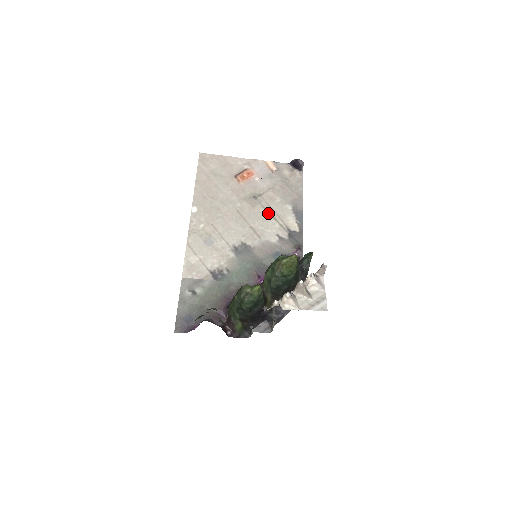
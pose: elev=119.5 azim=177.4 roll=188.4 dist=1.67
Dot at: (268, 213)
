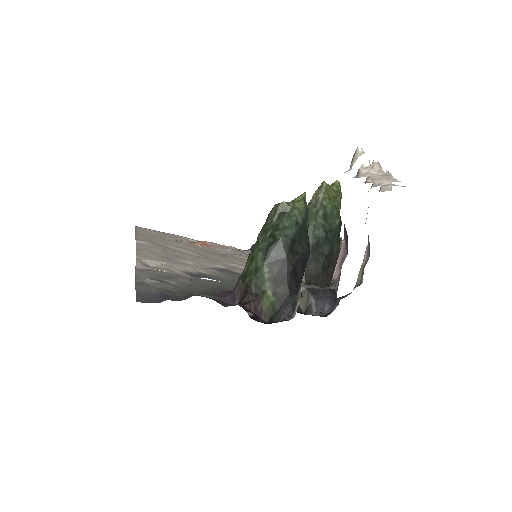
Dot at: (244, 263)
